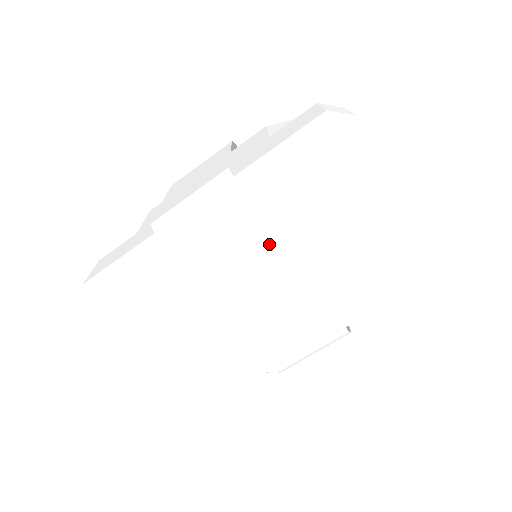
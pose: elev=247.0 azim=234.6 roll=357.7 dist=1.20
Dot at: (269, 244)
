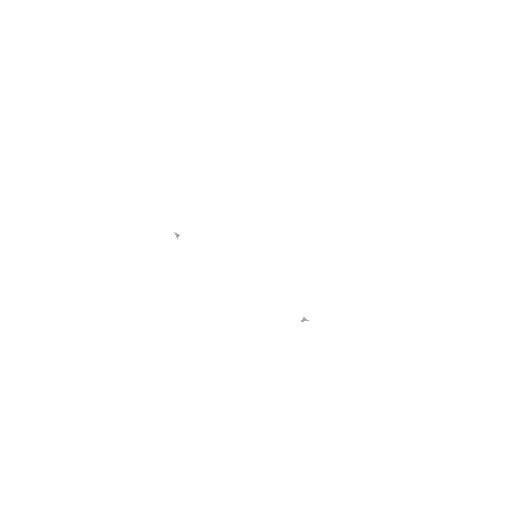
Dot at: (255, 214)
